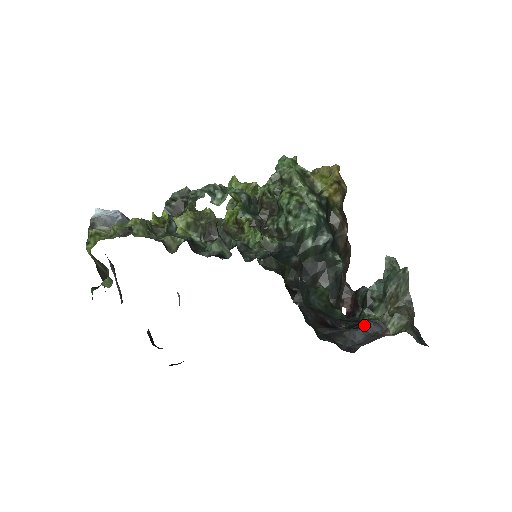
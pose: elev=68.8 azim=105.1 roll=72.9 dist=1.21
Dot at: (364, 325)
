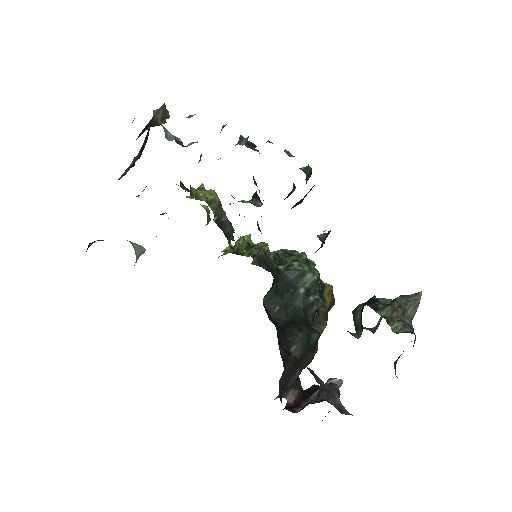
Dot at: (323, 389)
